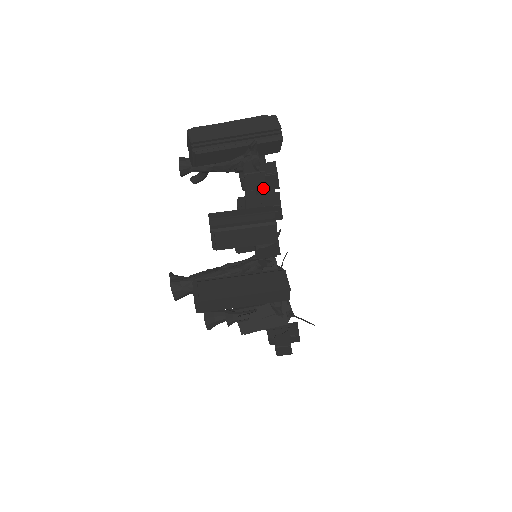
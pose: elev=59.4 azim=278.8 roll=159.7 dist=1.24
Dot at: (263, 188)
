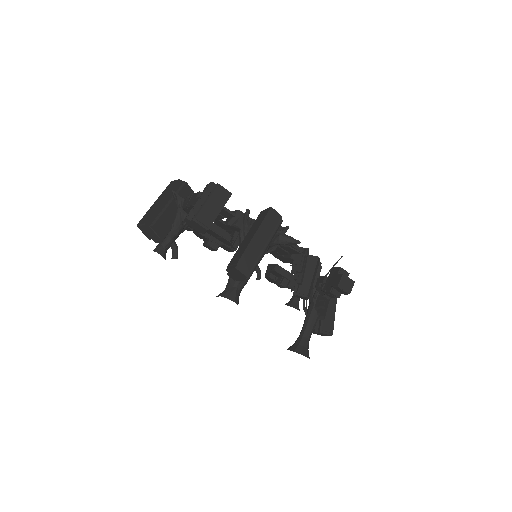
Dot at: (198, 193)
